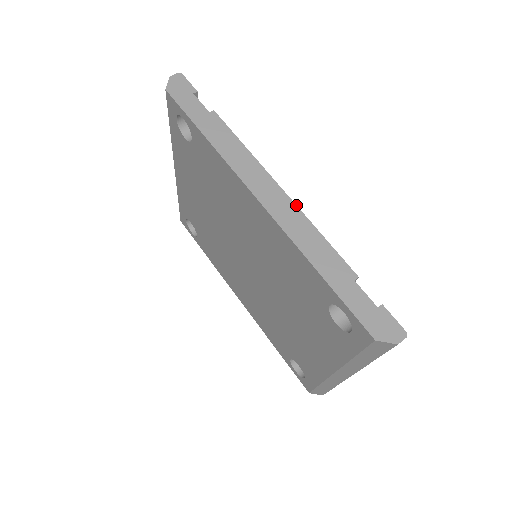
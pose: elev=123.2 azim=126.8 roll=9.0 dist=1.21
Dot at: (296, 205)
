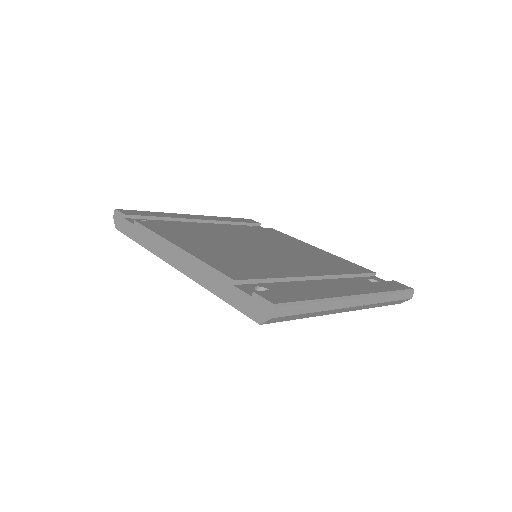
Dot at: (188, 253)
